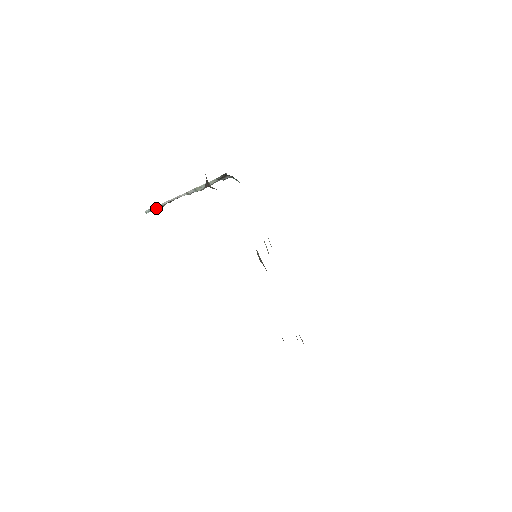
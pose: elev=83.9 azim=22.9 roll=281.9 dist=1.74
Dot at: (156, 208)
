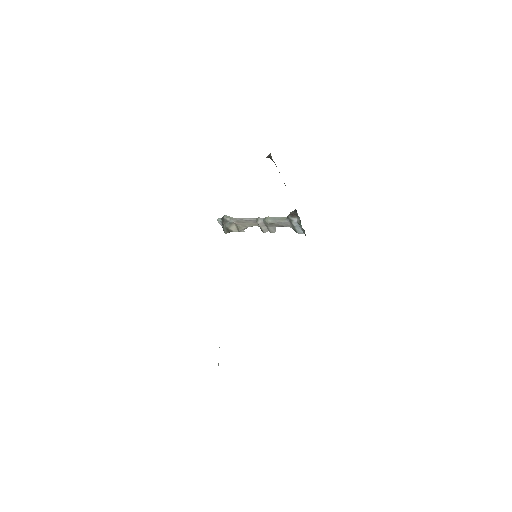
Dot at: (227, 218)
